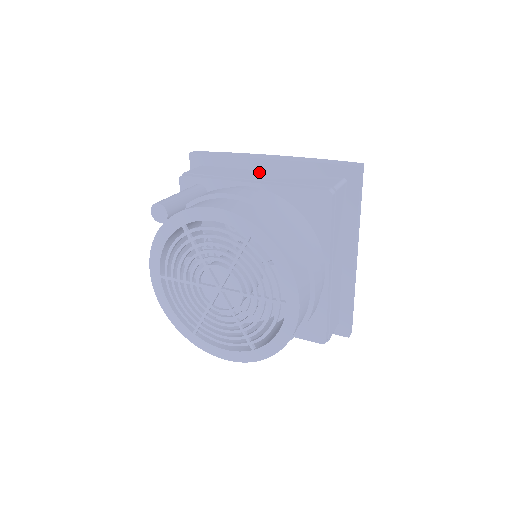
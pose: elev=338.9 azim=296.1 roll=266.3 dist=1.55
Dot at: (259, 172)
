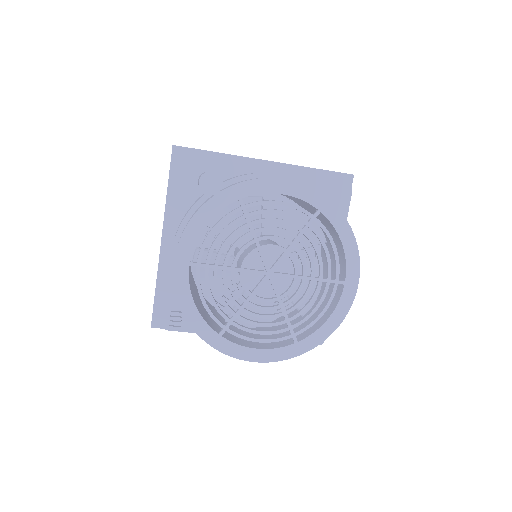
Dot at: occluded
